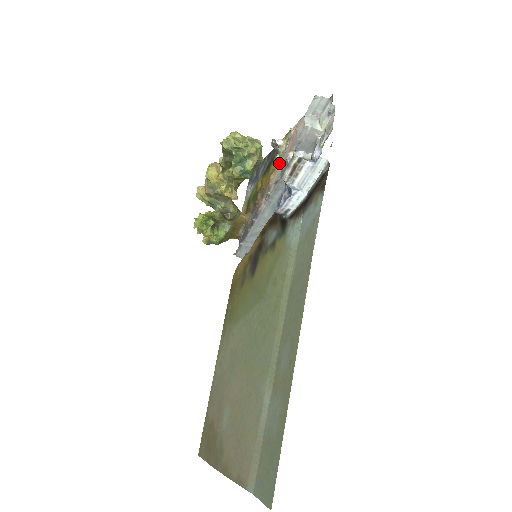
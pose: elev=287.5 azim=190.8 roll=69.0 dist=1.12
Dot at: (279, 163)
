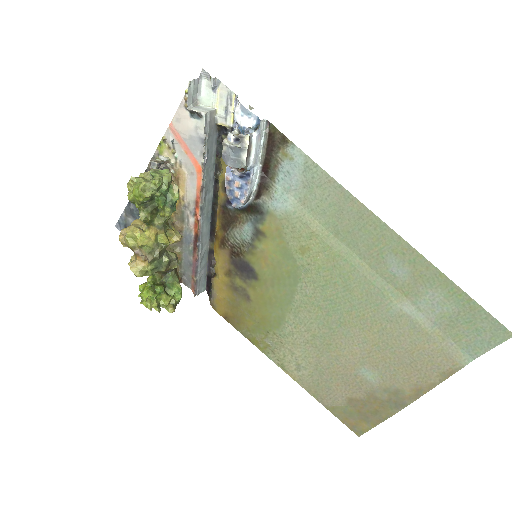
Dot at: (182, 175)
